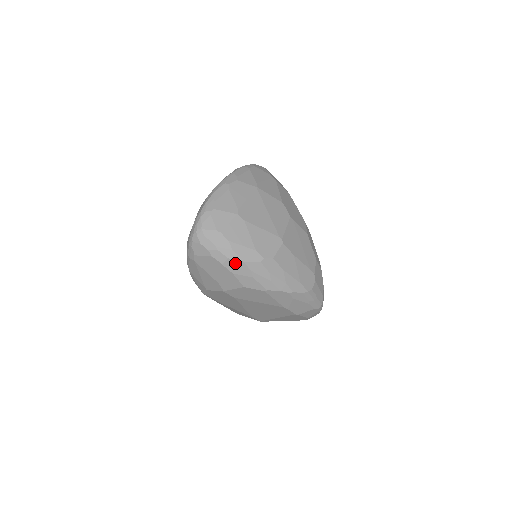
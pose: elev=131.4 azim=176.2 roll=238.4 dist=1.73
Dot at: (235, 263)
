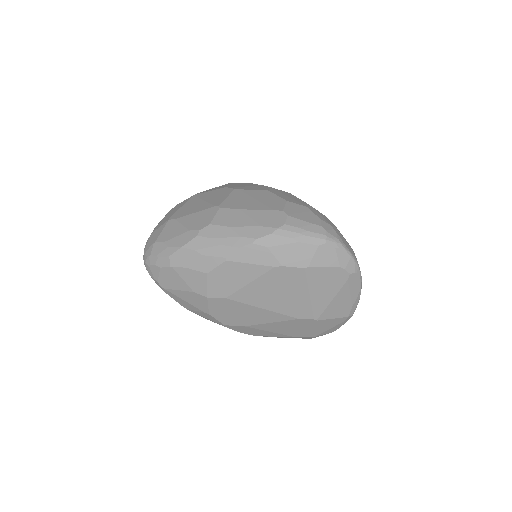
Dot at: (177, 256)
